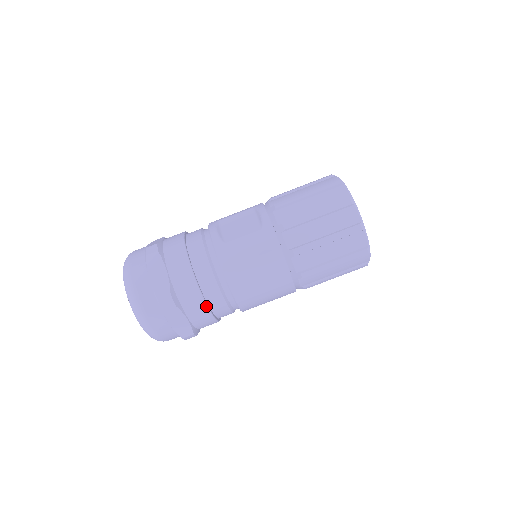
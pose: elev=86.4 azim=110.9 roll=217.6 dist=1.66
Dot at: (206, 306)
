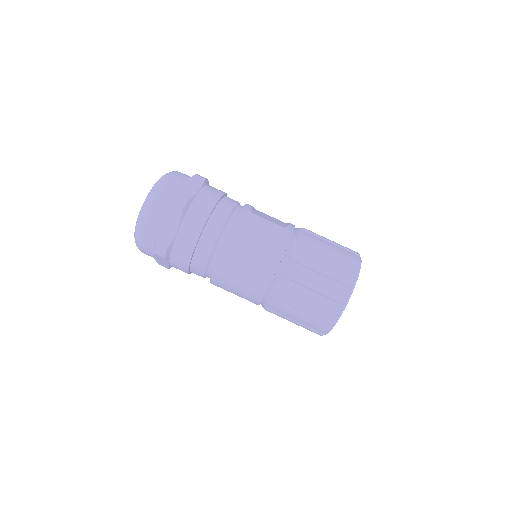
Dot at: (199, 235)
